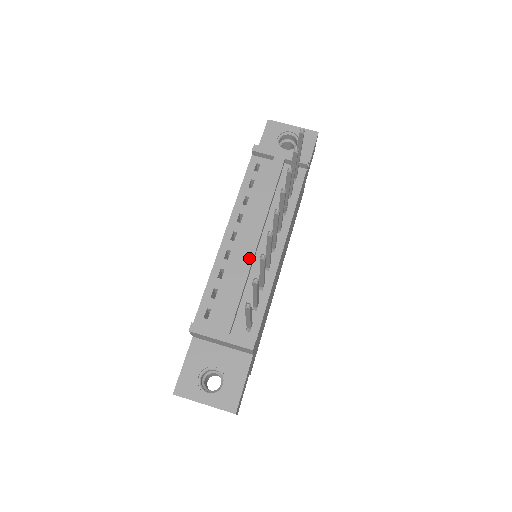
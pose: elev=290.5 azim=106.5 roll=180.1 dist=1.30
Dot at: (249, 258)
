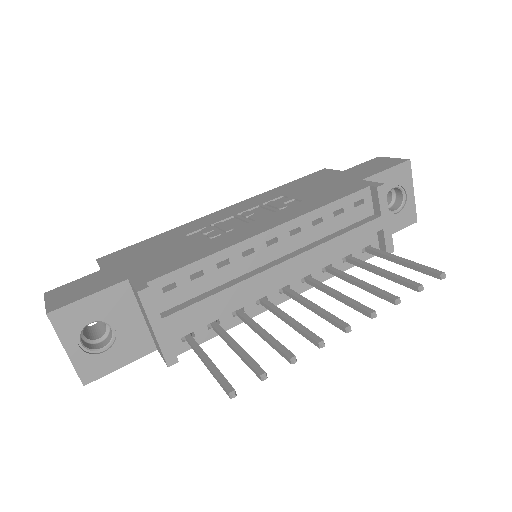
Dot at: (261, 283)
